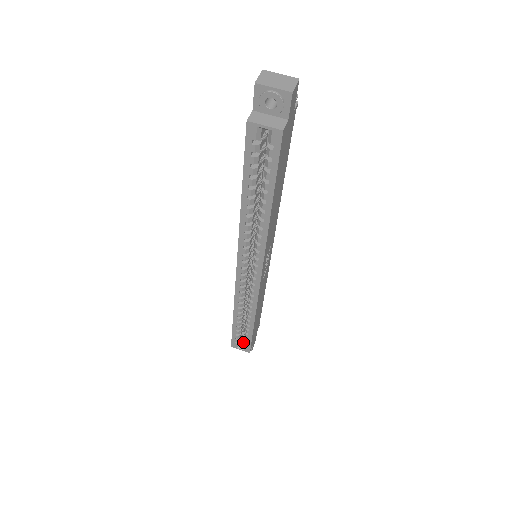
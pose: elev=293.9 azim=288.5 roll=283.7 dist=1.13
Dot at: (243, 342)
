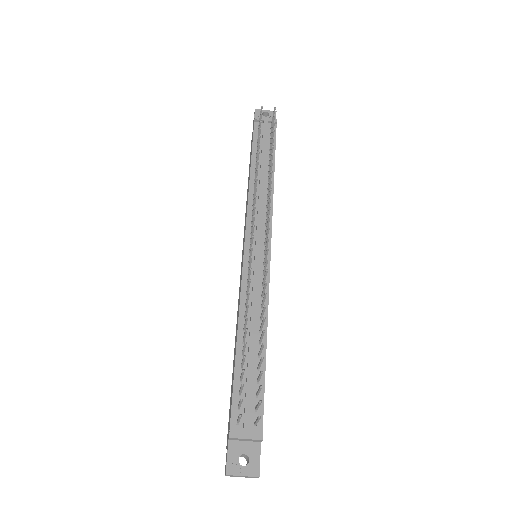
Dot at: occluded
